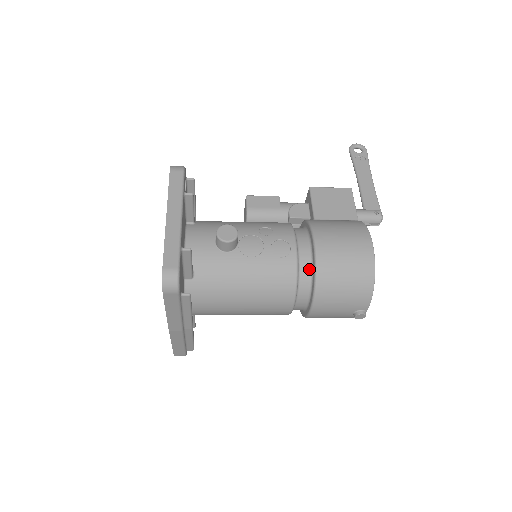
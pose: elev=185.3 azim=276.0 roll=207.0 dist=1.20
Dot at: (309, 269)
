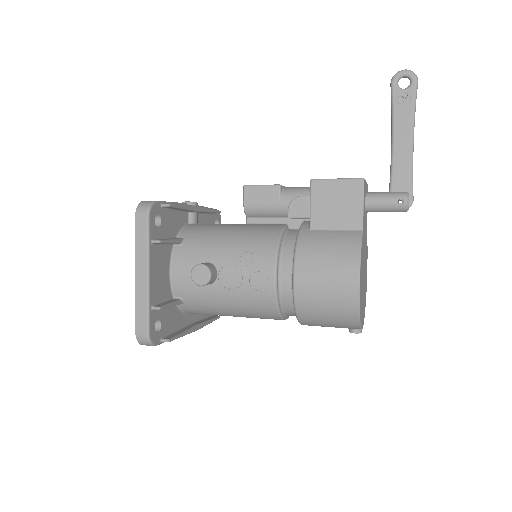
Dot at: (291, 300)
